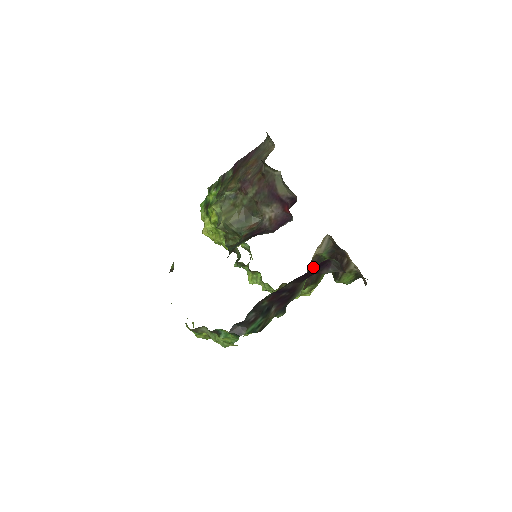
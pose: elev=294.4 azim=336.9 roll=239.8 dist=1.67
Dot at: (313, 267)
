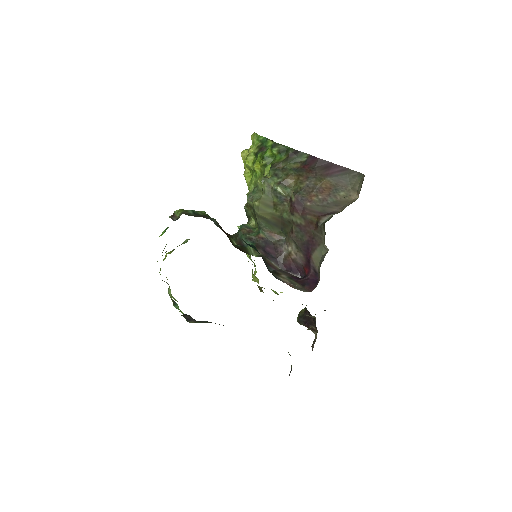
Dot at: occluded
